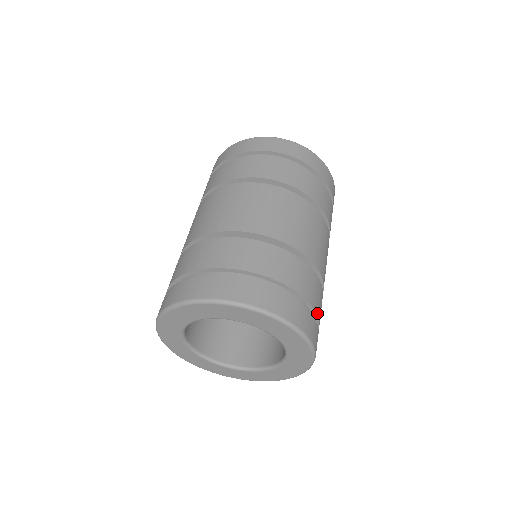
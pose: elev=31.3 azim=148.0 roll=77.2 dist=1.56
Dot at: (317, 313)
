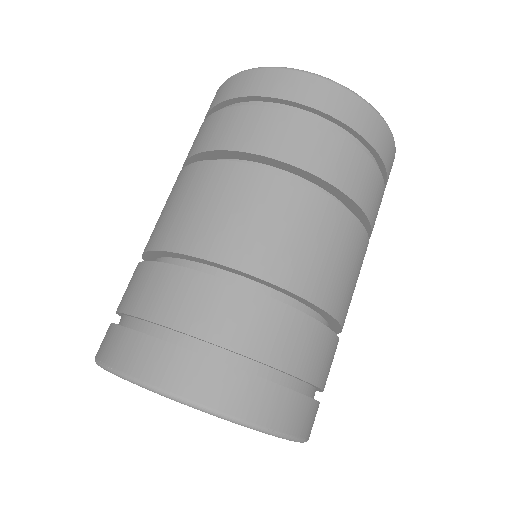
Dot at: occluded
